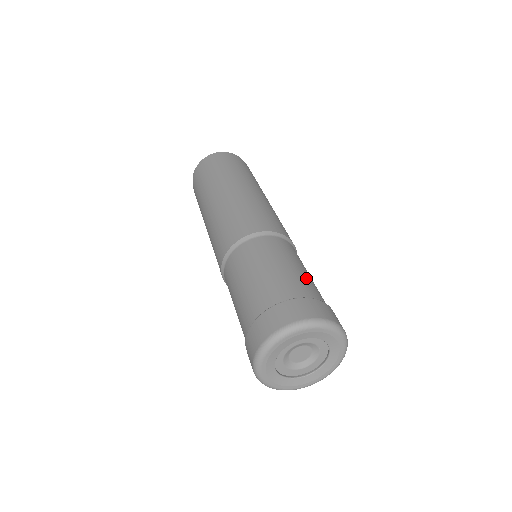
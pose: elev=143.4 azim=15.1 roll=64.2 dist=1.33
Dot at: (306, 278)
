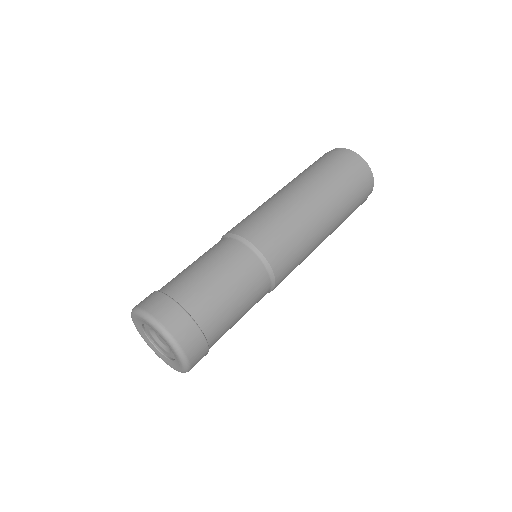
Dot at: (210, 290)
